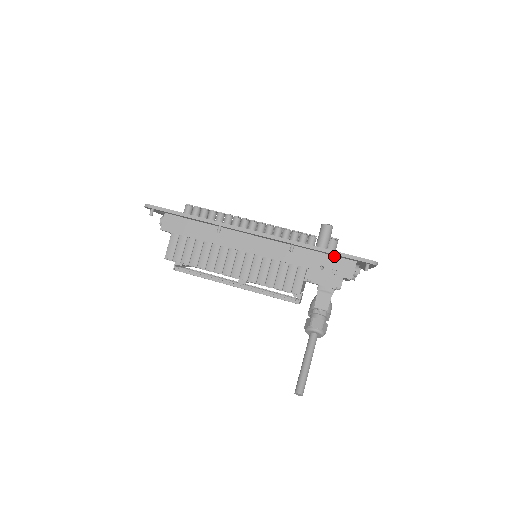
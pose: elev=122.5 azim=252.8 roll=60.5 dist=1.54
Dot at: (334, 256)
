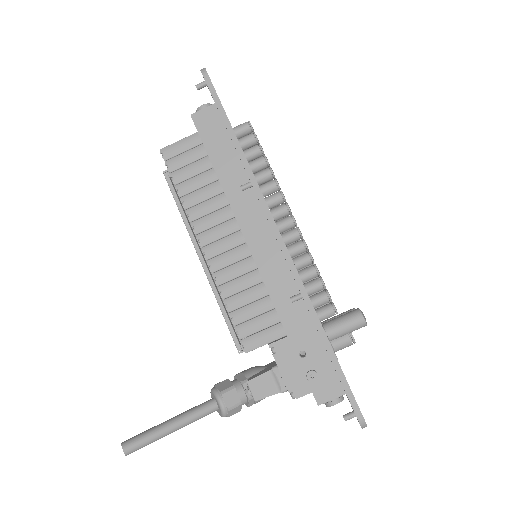
Dot at: occluded
